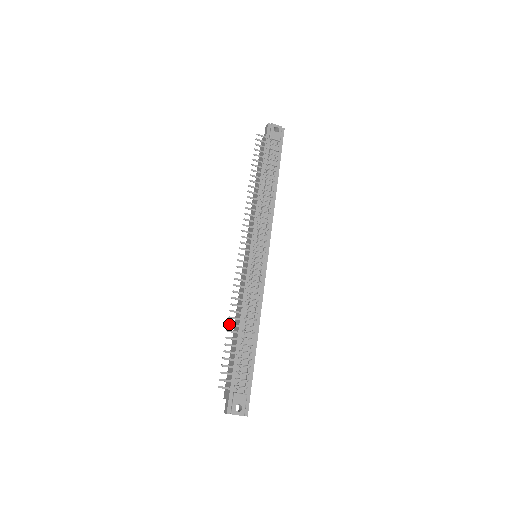
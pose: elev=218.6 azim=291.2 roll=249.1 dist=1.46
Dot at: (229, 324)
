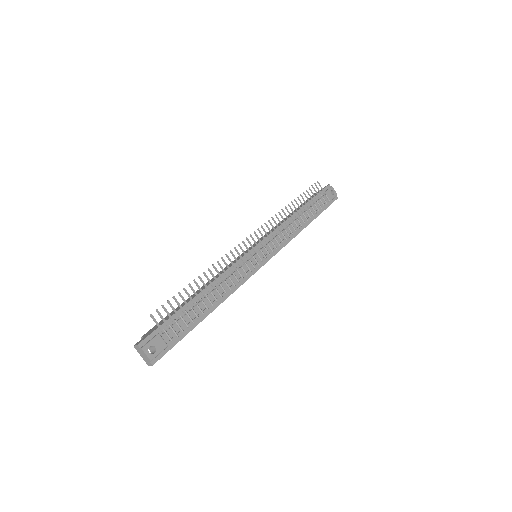
Dot at: (200, 277)
